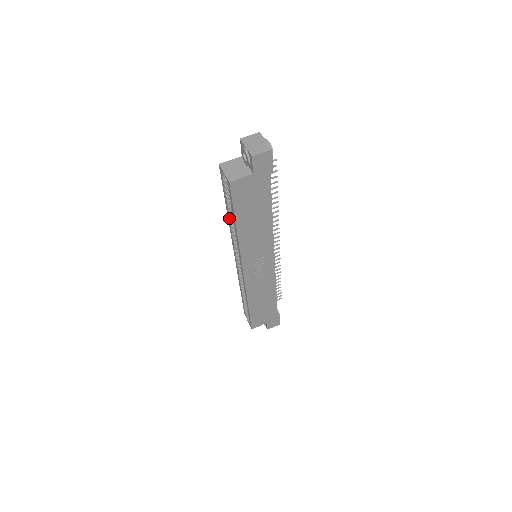
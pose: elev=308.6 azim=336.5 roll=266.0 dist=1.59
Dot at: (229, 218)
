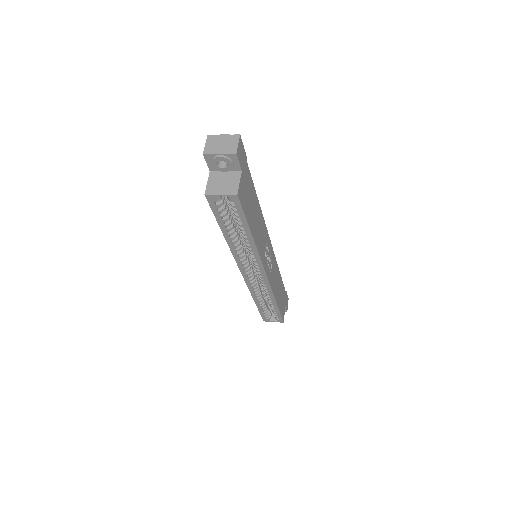
Dot at: (231, 240)
